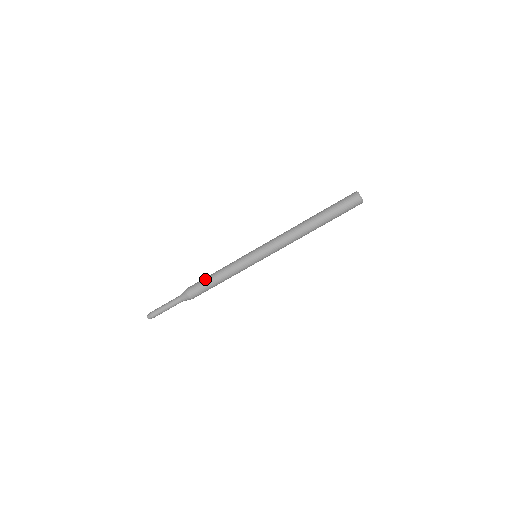
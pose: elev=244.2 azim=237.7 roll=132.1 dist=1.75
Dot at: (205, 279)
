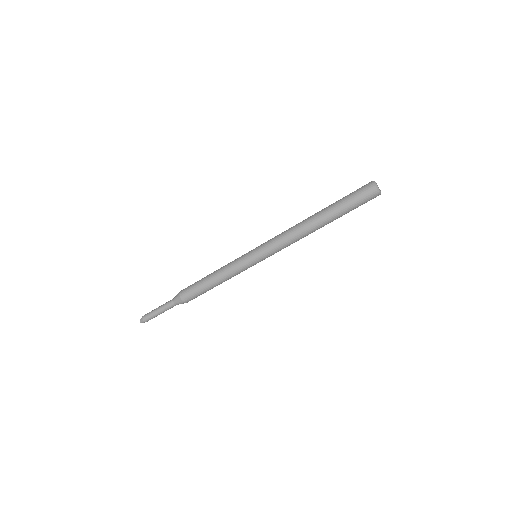
Dot at: occluded
